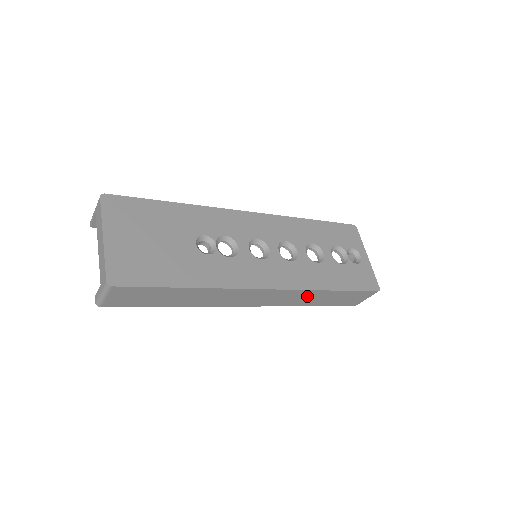
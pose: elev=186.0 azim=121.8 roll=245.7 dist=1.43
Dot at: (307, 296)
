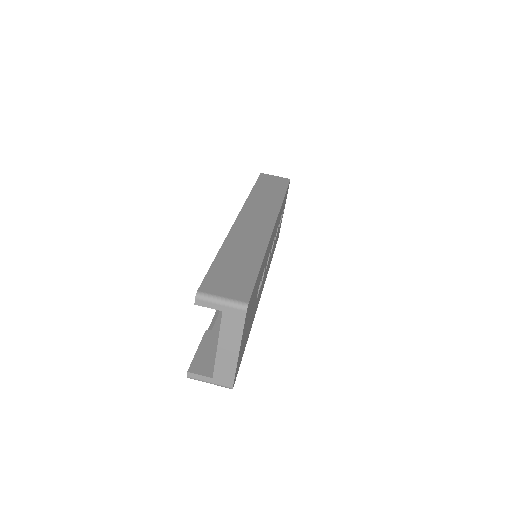
Dot at: occluded
